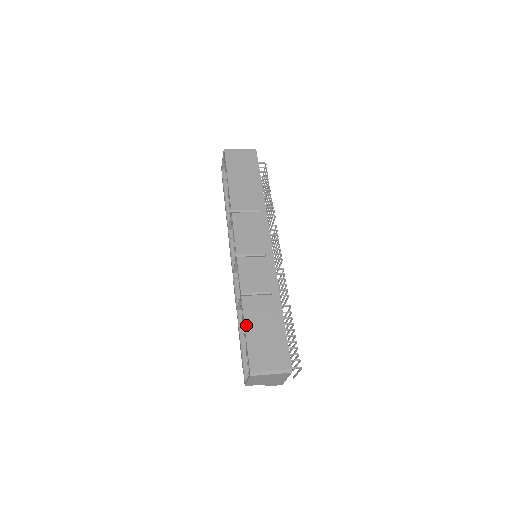
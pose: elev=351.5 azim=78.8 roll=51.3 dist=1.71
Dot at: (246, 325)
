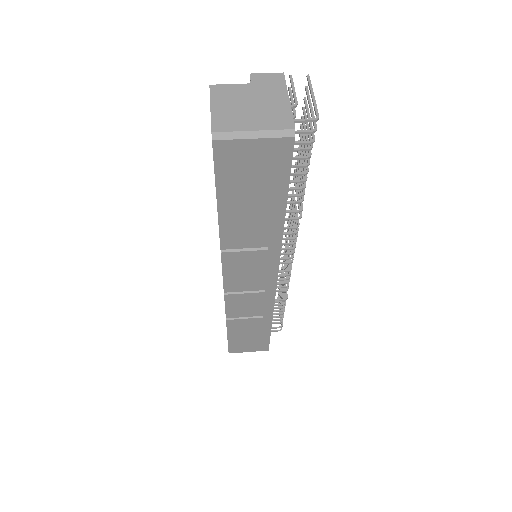
Dot at: (229, 335)
